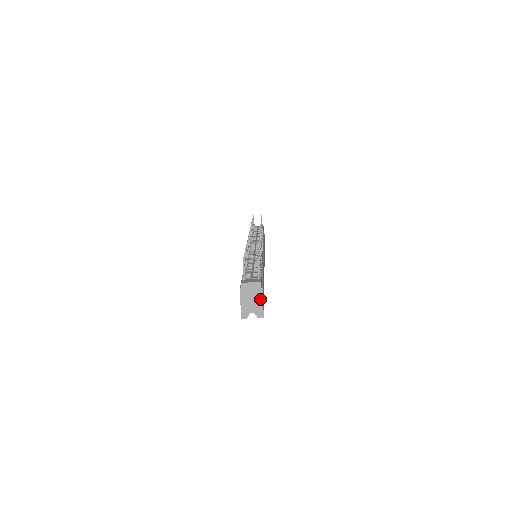
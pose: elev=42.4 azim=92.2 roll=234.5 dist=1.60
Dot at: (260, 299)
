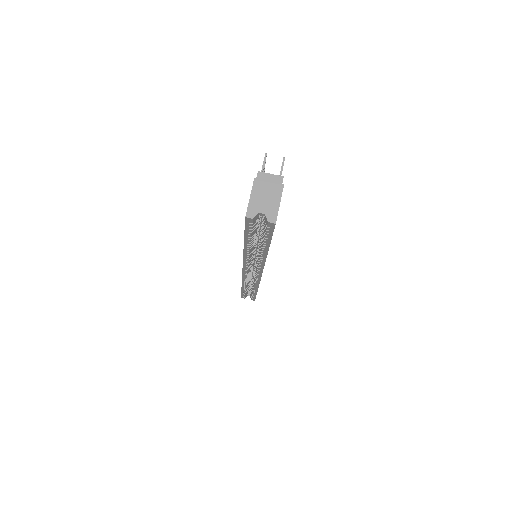
Dot at: (277, 197)
